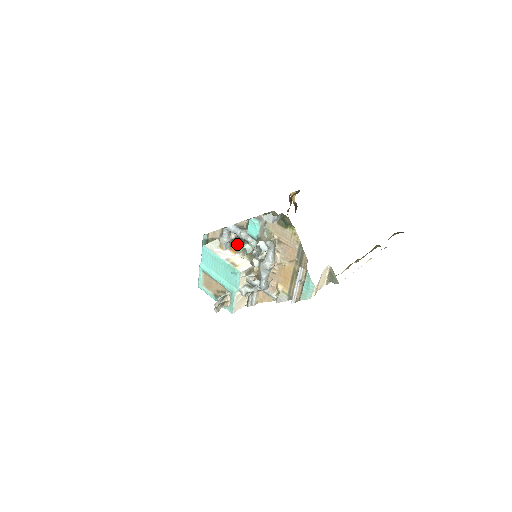
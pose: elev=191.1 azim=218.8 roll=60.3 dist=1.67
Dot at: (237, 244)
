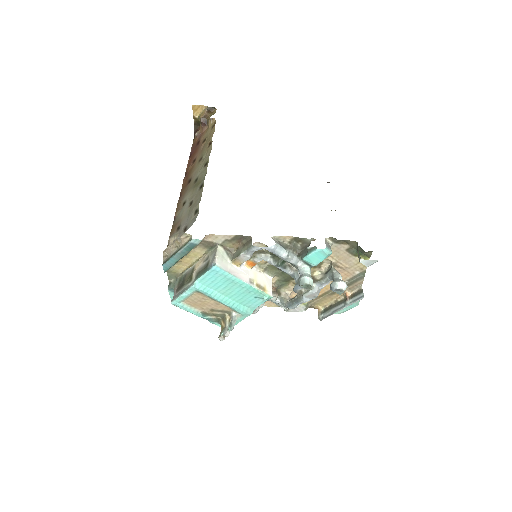
Dot at: (262, 259)
